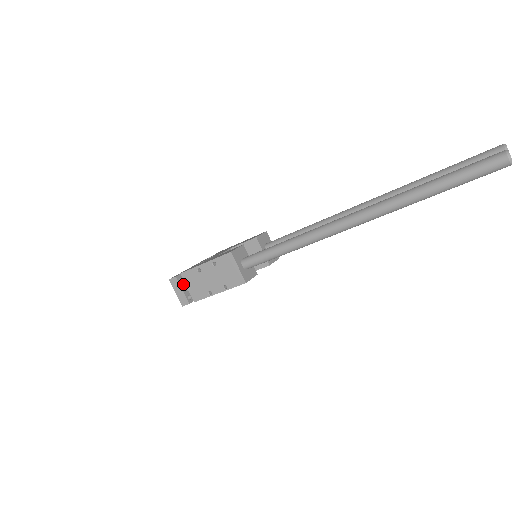
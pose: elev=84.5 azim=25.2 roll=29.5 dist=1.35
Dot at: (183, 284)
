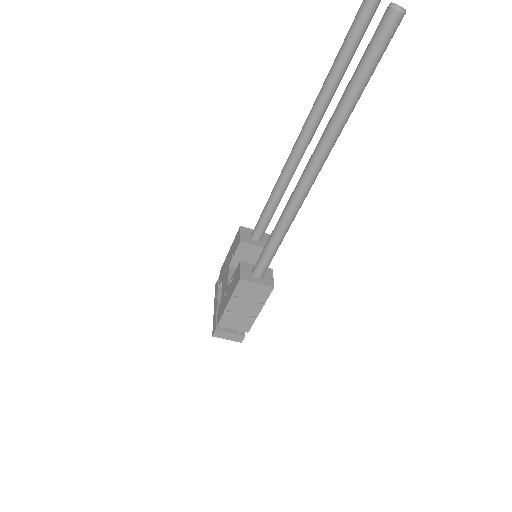
Dot at: (226, 329)
